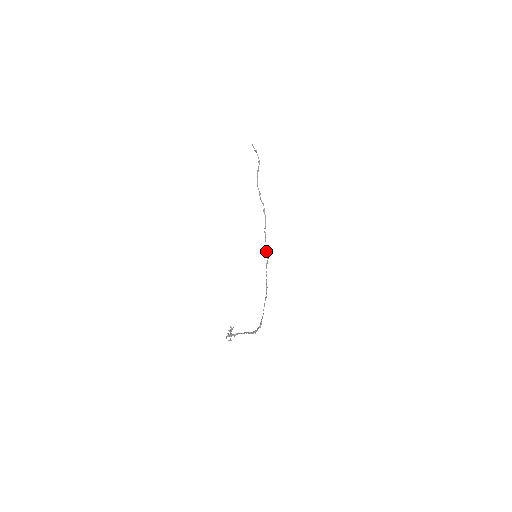
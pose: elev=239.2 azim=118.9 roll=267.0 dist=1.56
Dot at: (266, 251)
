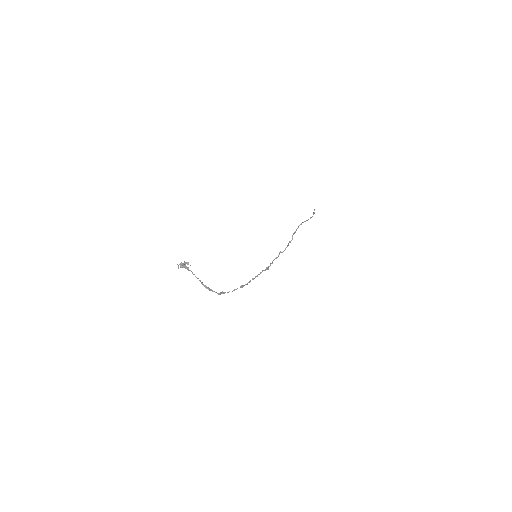
Dot at: (270, 264)
